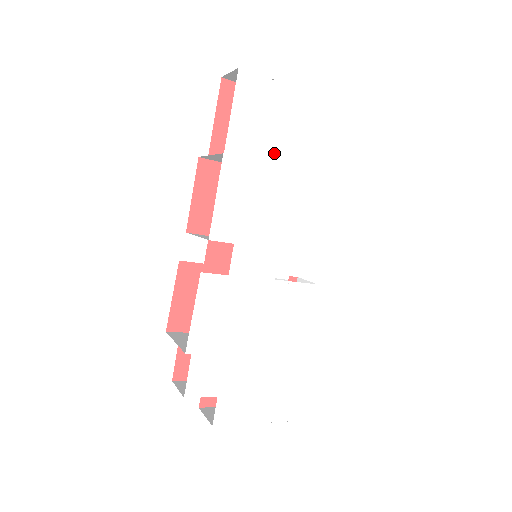
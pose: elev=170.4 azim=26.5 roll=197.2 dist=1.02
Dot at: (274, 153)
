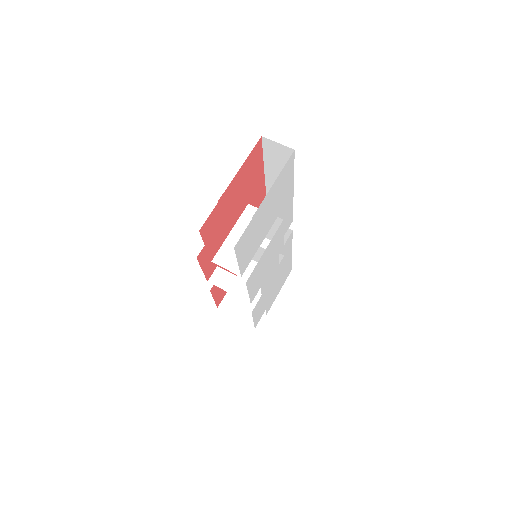
Dot at: (262, 236)
